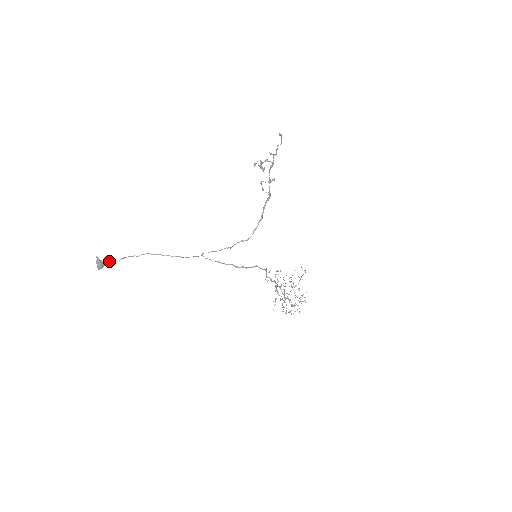
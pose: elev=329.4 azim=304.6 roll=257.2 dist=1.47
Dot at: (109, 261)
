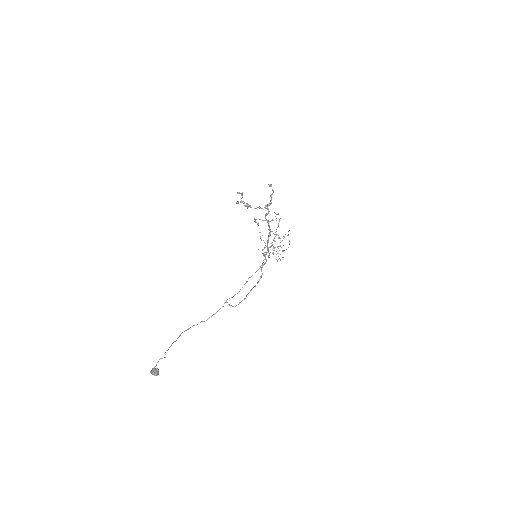
Dot at: (157, 362)
